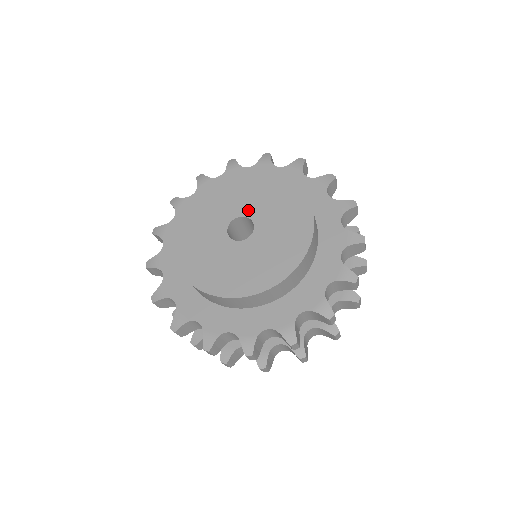
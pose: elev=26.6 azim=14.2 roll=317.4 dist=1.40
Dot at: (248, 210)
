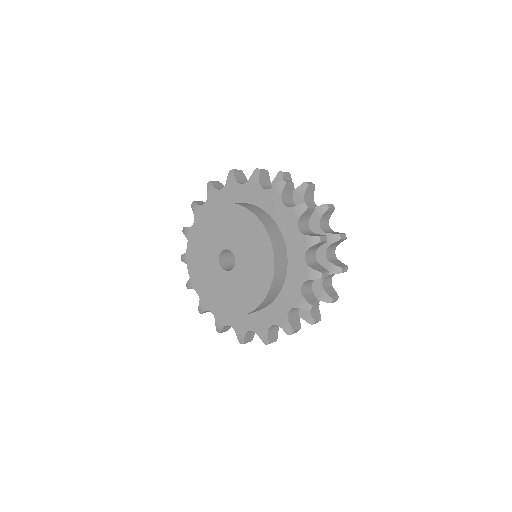
Dot at: (222, 244)
